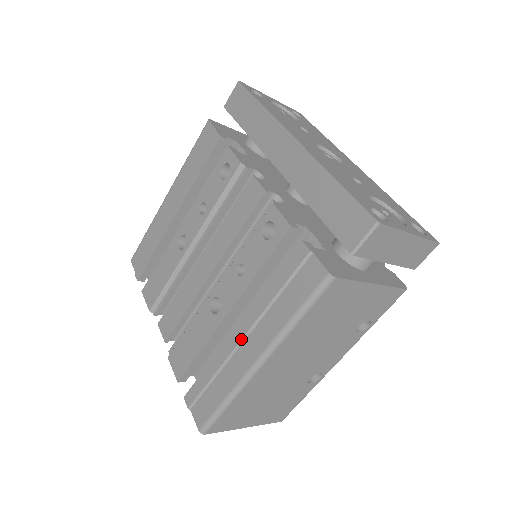
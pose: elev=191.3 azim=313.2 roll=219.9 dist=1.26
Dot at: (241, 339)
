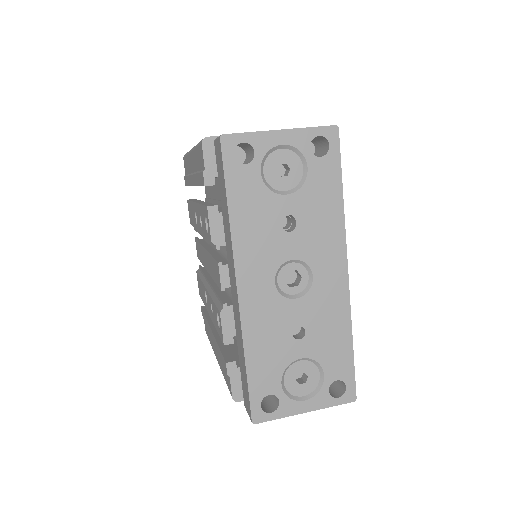
Dot at: (212, 339)
